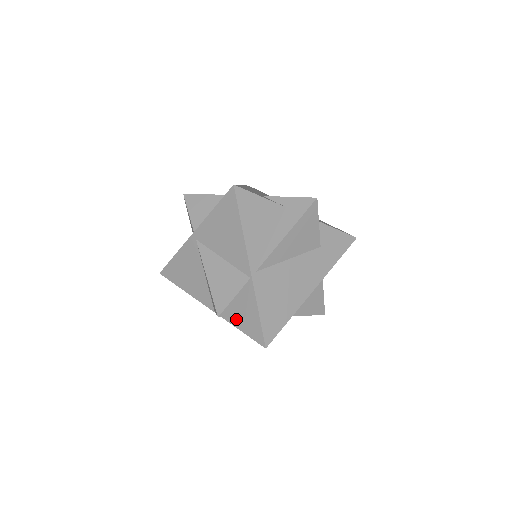
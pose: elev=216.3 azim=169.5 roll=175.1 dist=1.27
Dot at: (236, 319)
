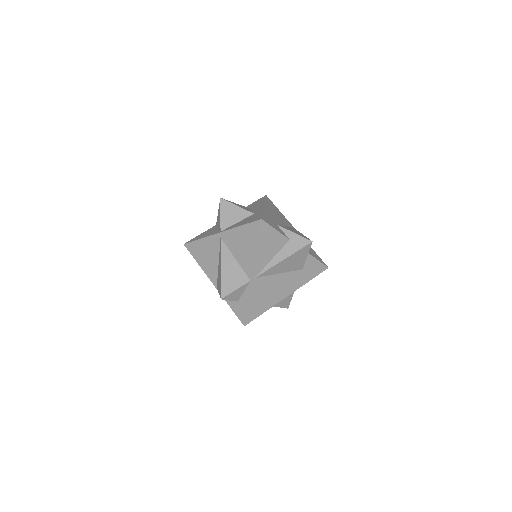
Dot at: occluded
